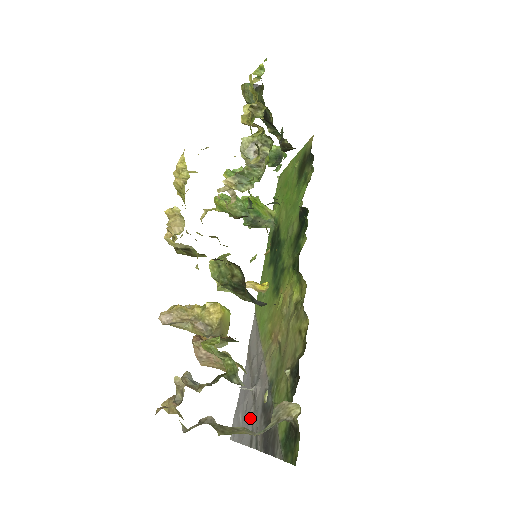
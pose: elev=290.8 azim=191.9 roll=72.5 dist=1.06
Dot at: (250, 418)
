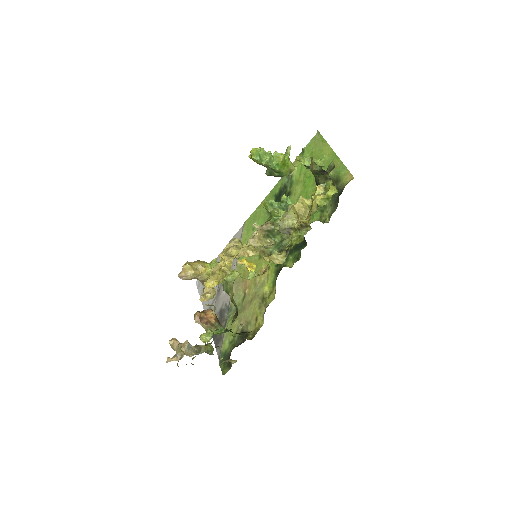
Dot at: occluded
